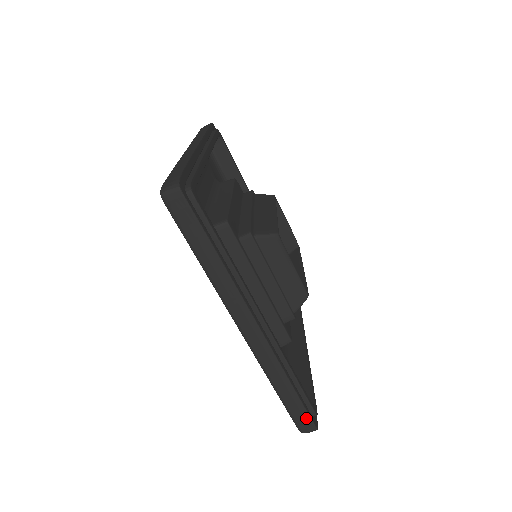
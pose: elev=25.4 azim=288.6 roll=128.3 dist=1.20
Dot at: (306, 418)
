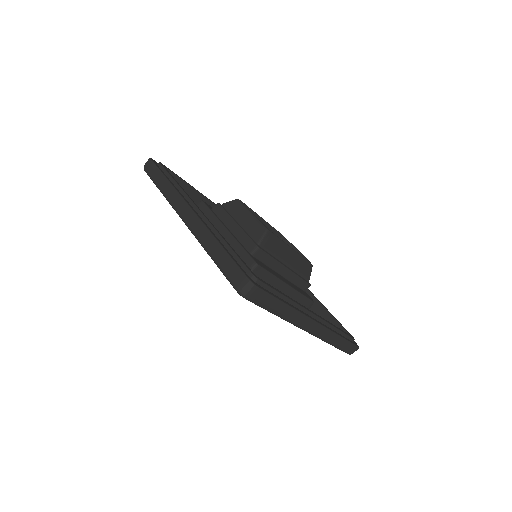
Dot at: (237, 271)
